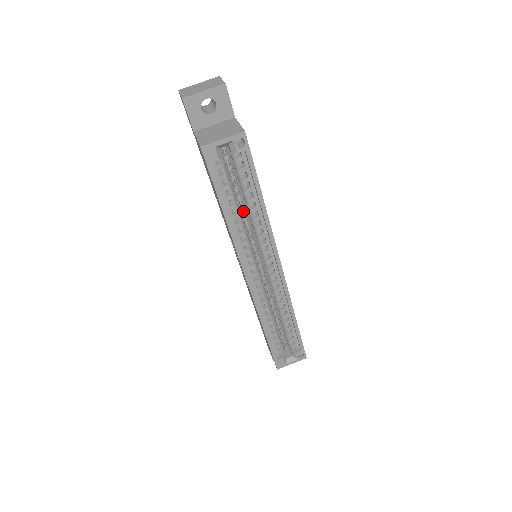
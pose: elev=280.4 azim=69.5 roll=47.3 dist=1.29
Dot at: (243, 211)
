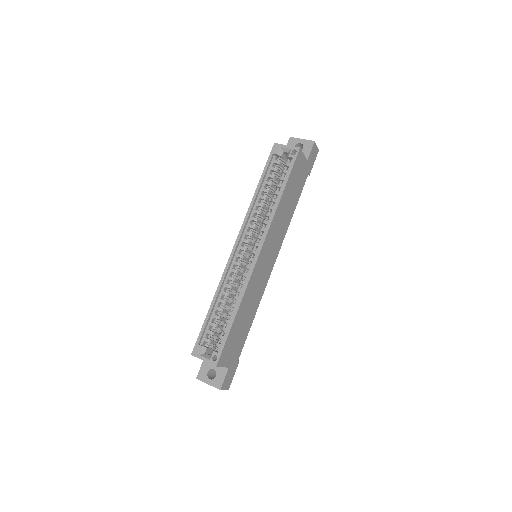
Dot at: occluded
